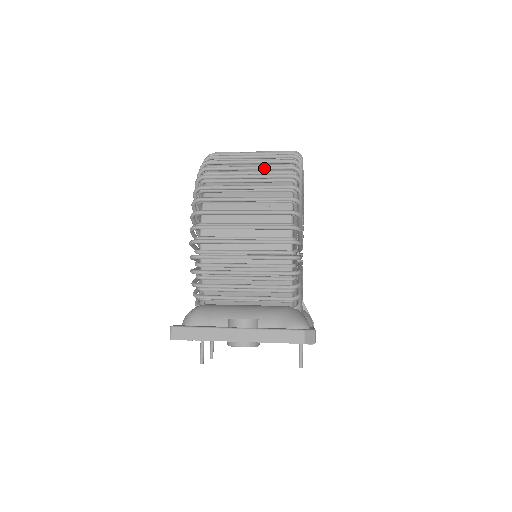
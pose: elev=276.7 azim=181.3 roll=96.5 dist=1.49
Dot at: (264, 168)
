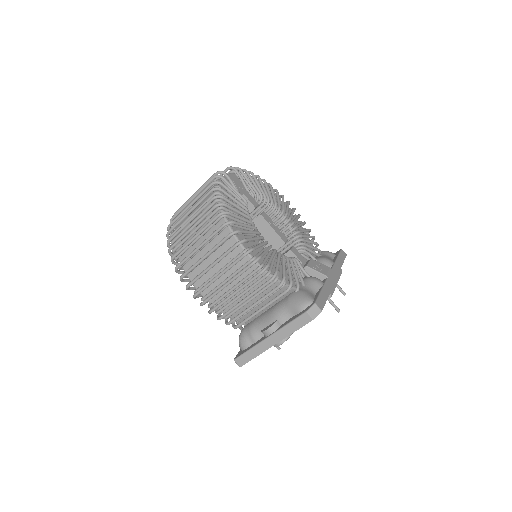
Dot at: (200, 221)
